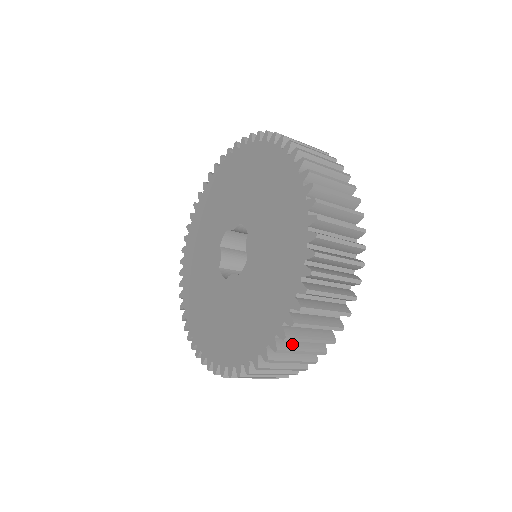
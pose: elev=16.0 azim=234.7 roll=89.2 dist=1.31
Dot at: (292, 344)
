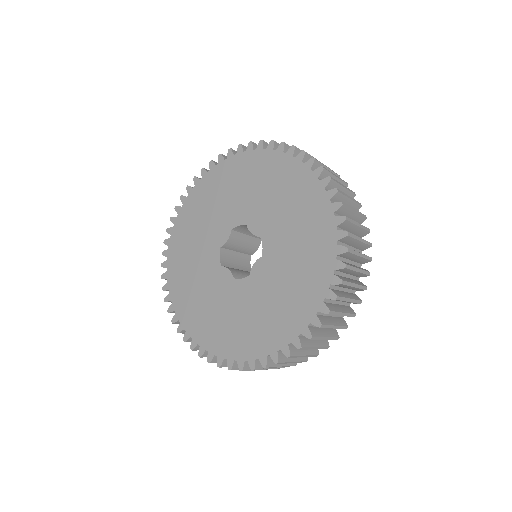
Dot at: occluded
